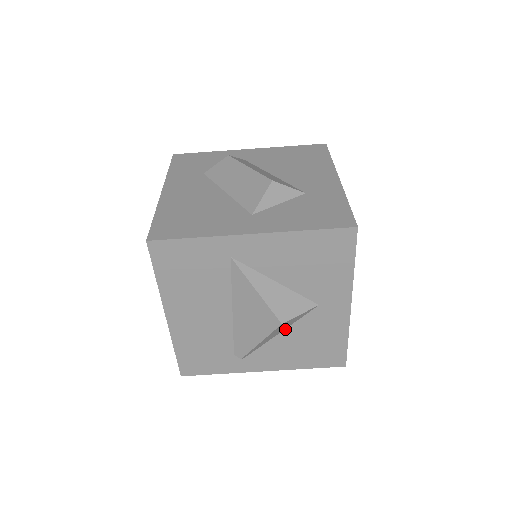
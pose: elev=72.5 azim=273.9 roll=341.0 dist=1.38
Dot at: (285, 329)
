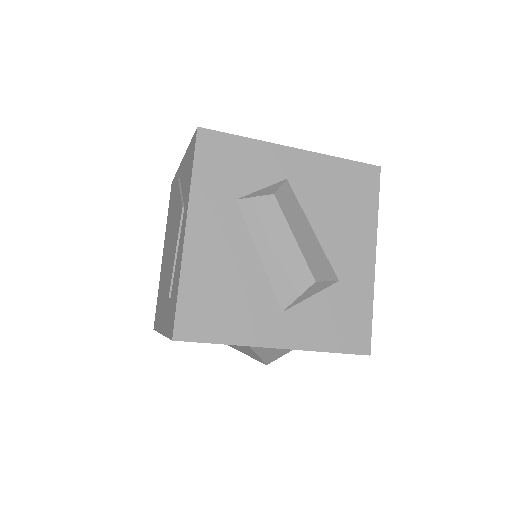
Dot at: occluded
